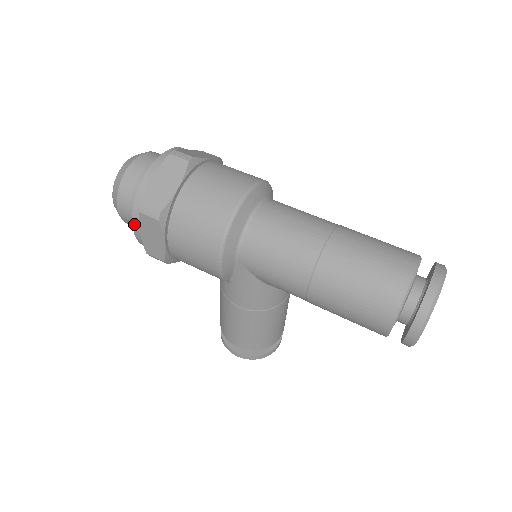
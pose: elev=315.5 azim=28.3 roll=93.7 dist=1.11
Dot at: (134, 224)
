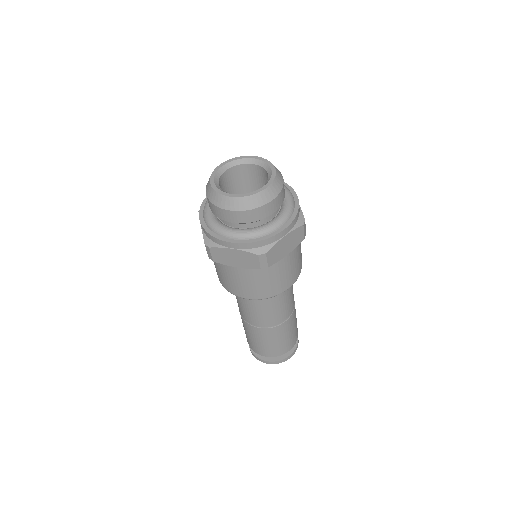
Dot at: (201, 224)
